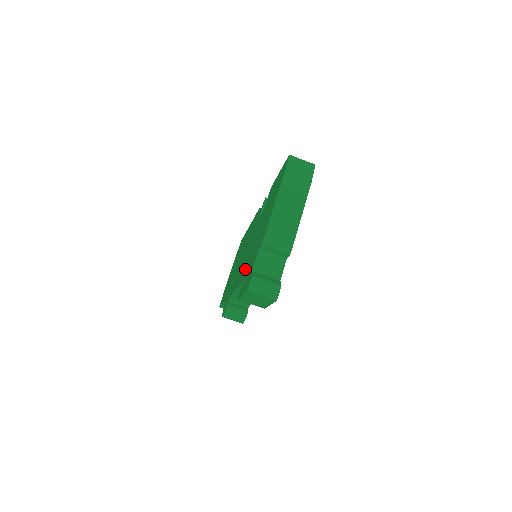
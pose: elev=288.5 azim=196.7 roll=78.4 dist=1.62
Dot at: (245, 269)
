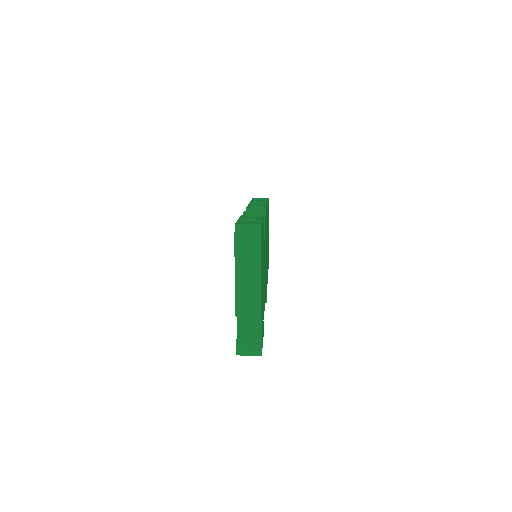
Dot at: occluded
